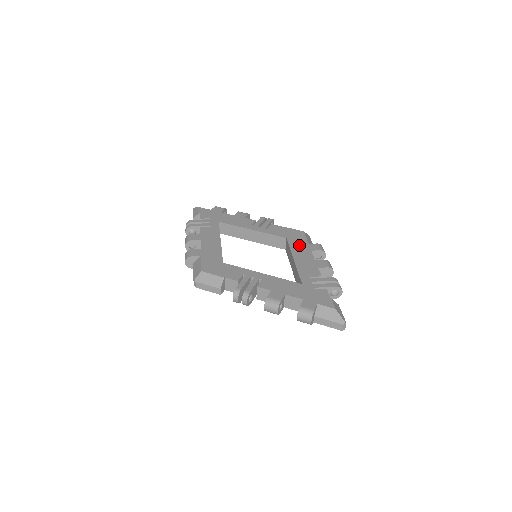
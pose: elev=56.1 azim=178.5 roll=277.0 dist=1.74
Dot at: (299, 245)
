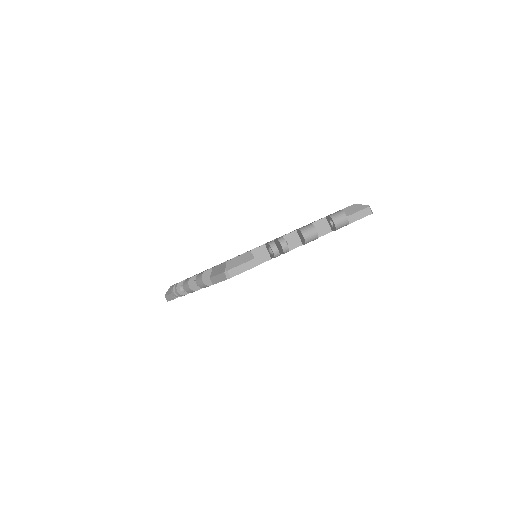
Dot at: occluded
